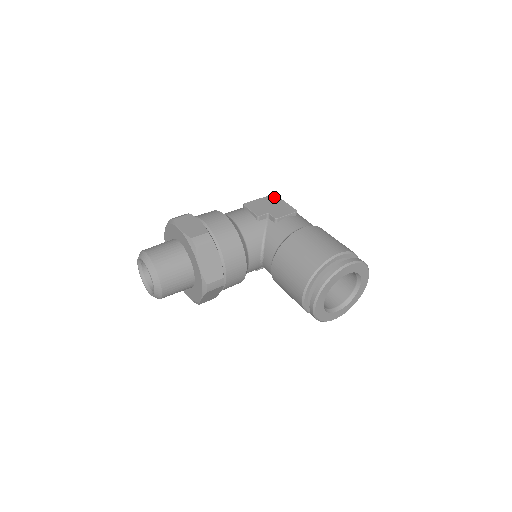
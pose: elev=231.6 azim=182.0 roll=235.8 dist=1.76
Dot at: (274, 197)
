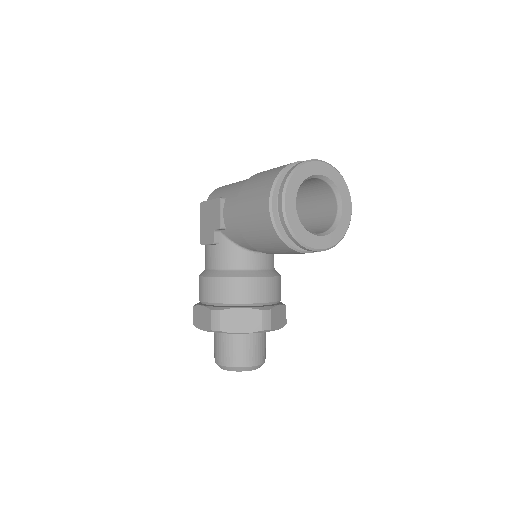
Dot at: (203, 207)
